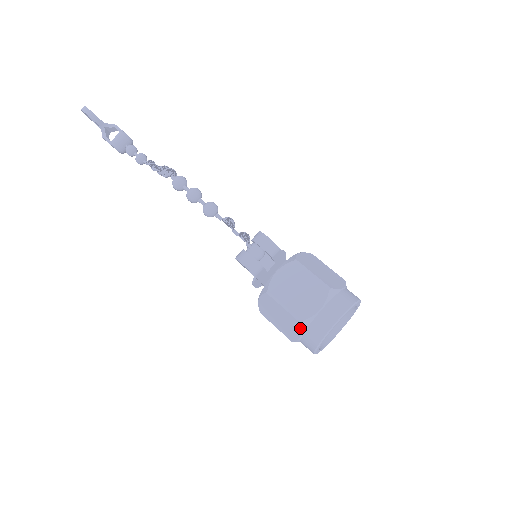
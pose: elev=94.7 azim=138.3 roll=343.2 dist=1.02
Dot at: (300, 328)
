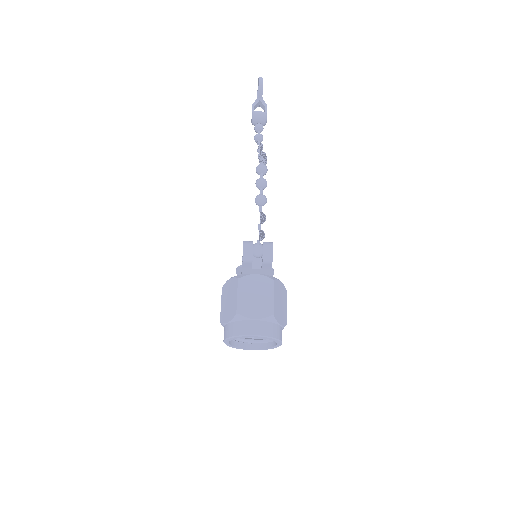
Dot at: (233, 317)
